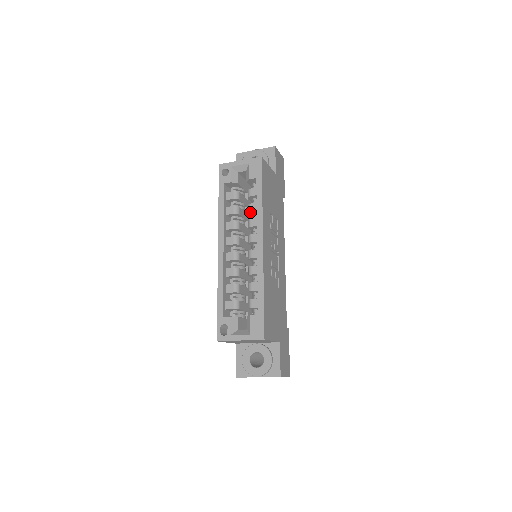
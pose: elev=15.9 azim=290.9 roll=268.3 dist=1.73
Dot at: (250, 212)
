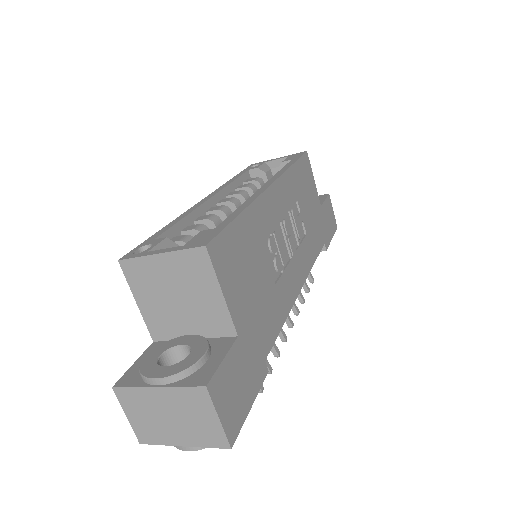
Dot at: occluded
